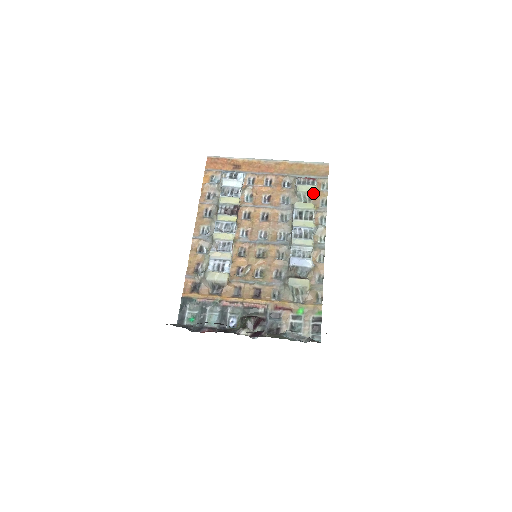
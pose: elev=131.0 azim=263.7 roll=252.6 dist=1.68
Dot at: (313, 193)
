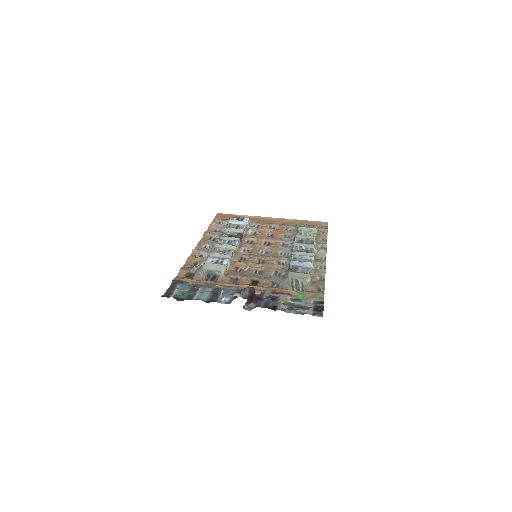
Dot at: (314, 232)
